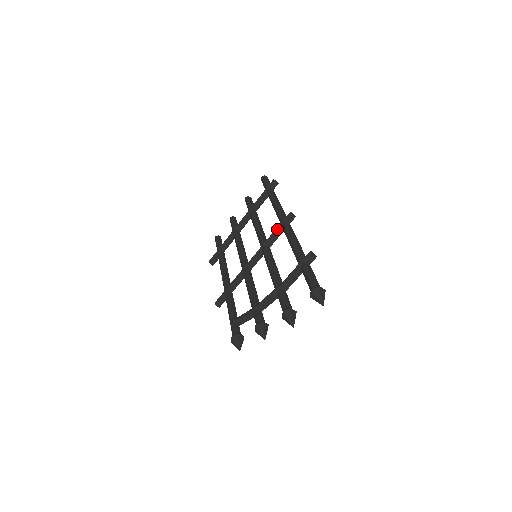
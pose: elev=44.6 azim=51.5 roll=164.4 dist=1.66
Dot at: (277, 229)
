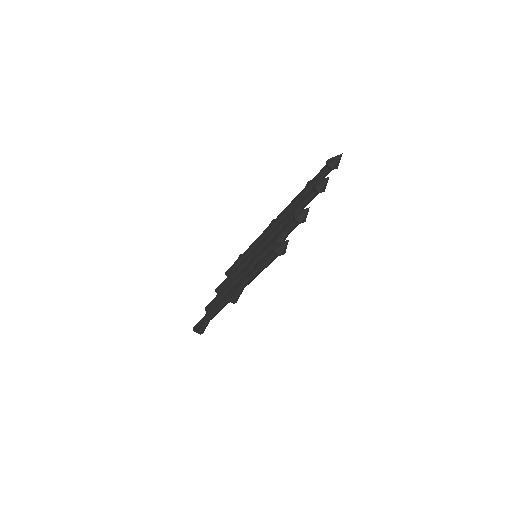
Dot at: (267, 230)
